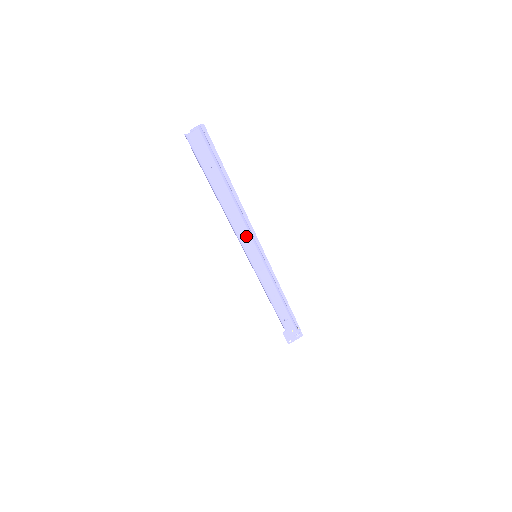
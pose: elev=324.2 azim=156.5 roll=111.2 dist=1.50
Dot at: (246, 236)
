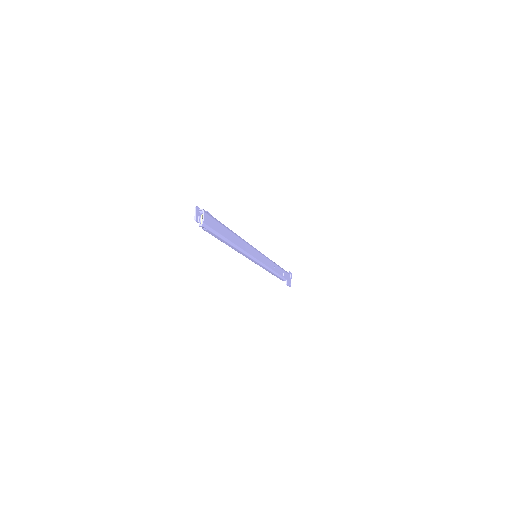
Dot at: (250, 250)
